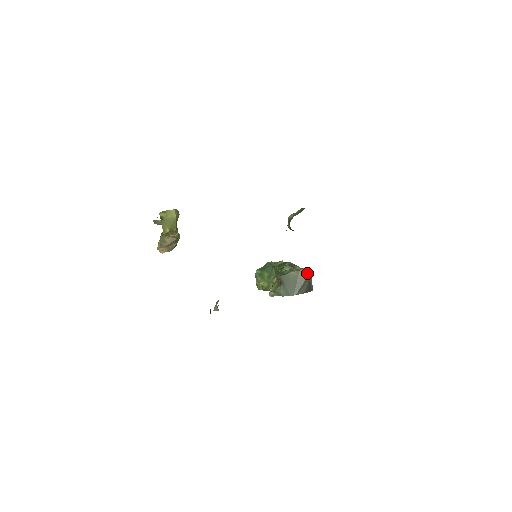
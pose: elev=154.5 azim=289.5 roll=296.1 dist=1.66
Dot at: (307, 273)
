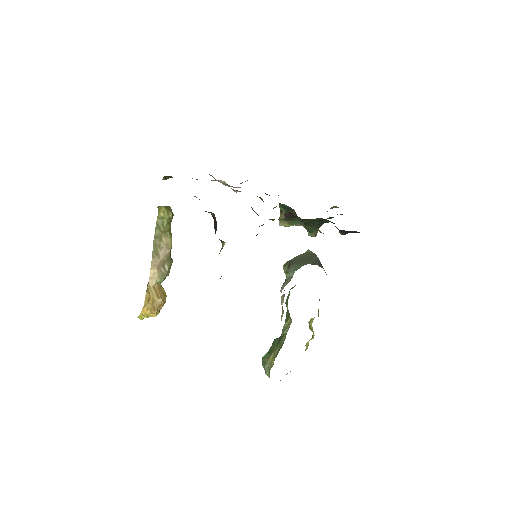
Dot at: (314, 253)
